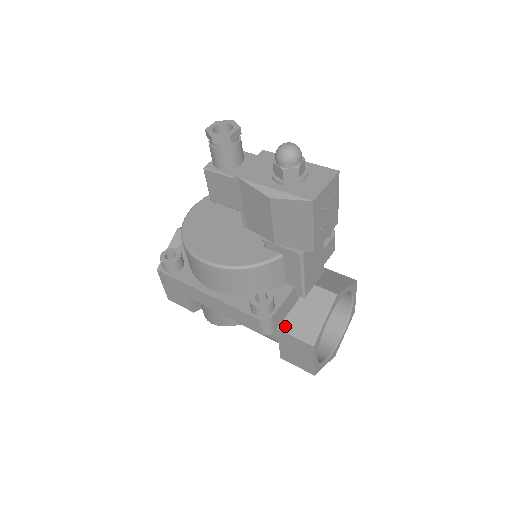
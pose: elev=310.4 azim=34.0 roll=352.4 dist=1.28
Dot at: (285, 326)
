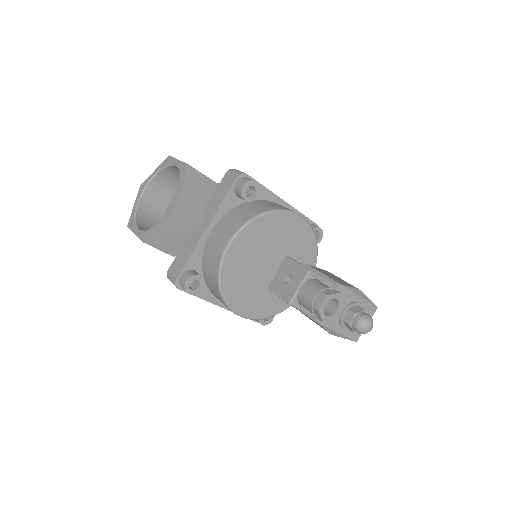
Dot at: occluded
